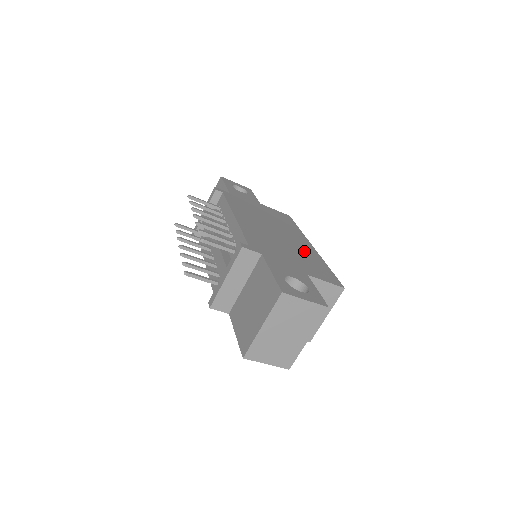
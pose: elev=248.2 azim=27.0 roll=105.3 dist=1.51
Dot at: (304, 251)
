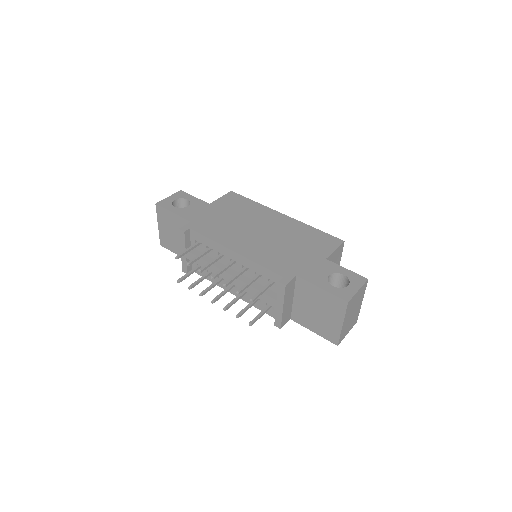
Dot at: (291, 230)
